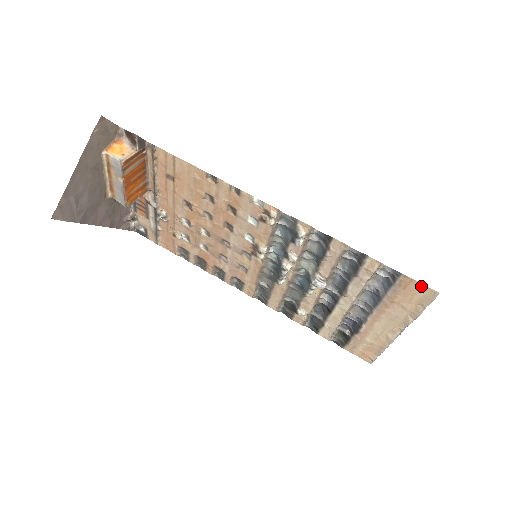
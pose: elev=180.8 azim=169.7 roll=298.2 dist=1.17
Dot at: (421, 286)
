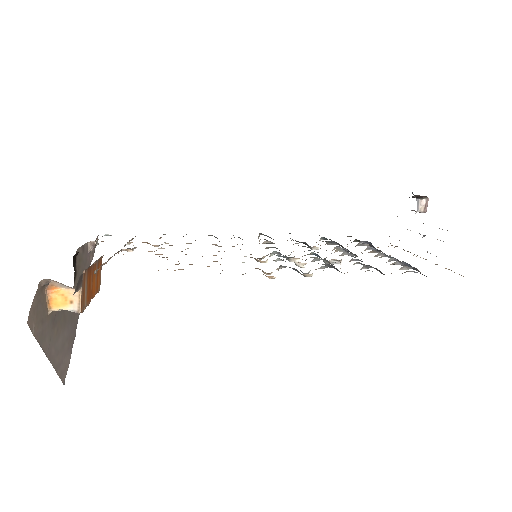
Dot at: occluded
